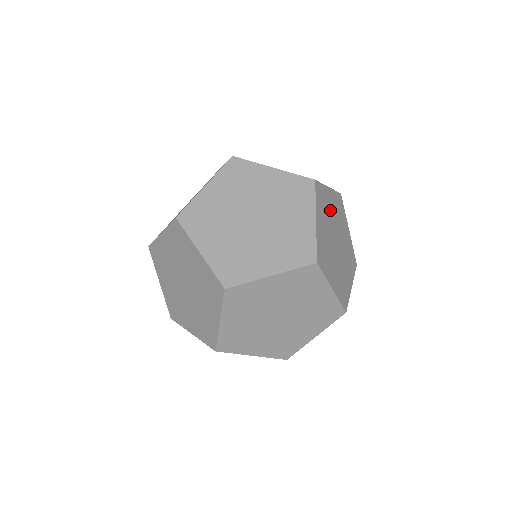
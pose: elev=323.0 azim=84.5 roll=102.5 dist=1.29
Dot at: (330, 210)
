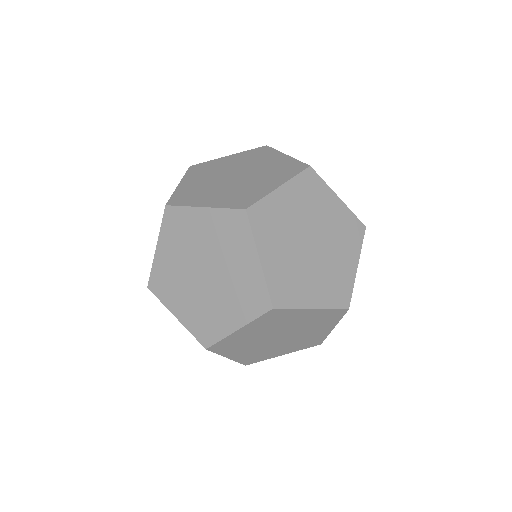
Dot at: (292, 322)
